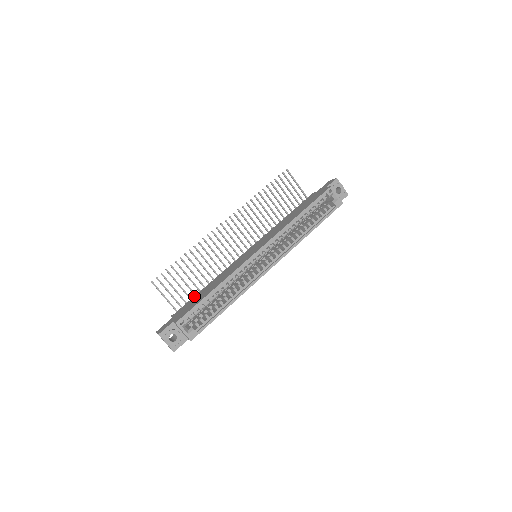
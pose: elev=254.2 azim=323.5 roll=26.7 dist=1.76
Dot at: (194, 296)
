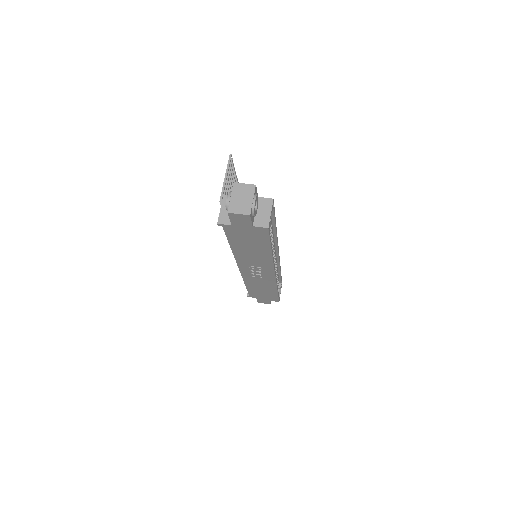
Dot at: occluded
